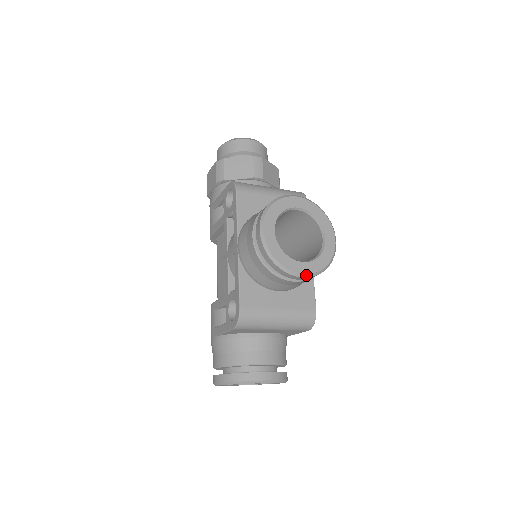
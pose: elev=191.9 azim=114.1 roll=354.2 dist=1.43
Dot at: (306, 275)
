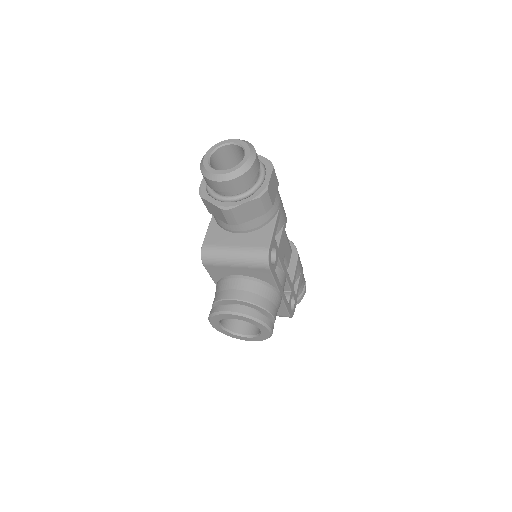
Dot at: occluded
